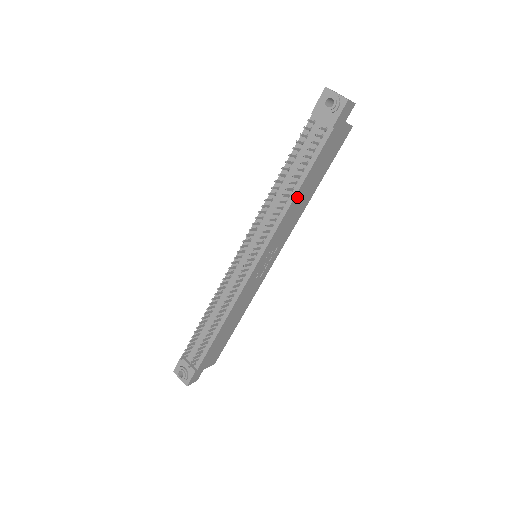
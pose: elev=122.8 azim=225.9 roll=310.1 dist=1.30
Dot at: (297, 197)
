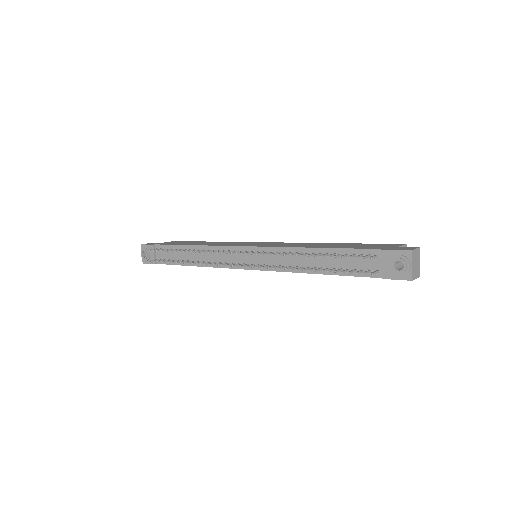
Dot at: (315, 272)
